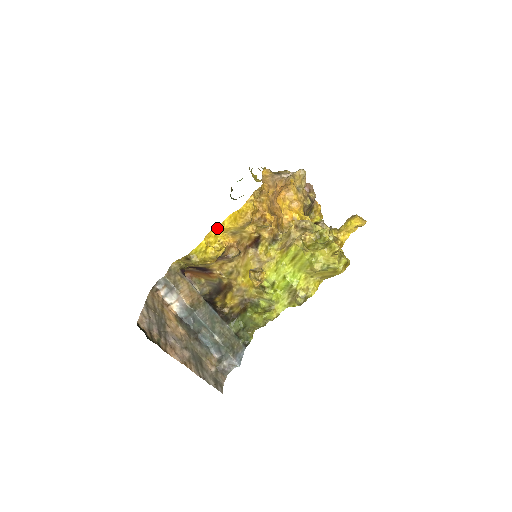
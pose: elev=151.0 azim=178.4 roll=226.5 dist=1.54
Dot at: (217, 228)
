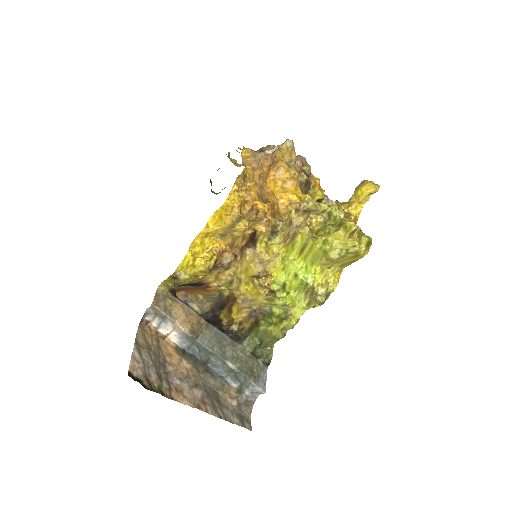
Dot at: (201, 234)
